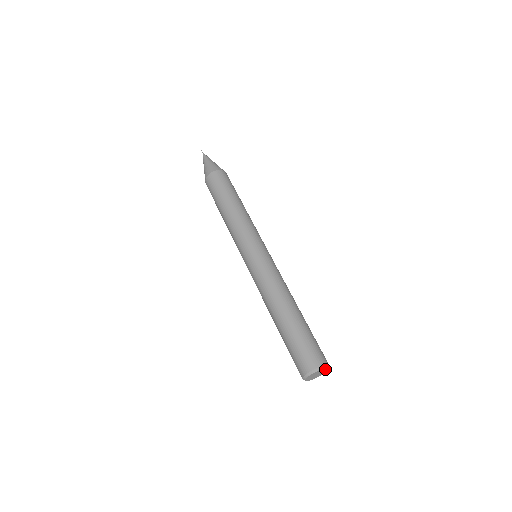
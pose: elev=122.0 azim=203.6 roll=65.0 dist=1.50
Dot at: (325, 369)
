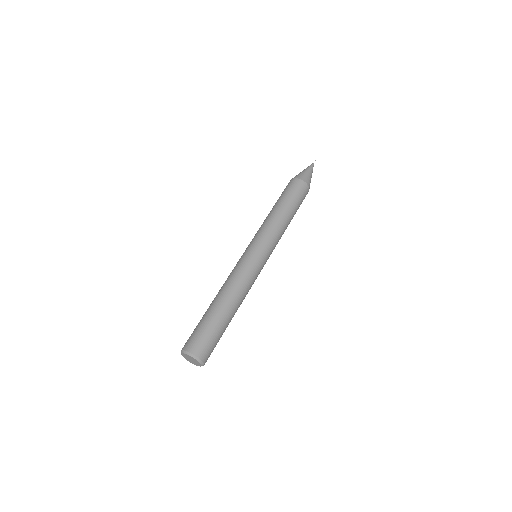
Dot at: (192, 357)
